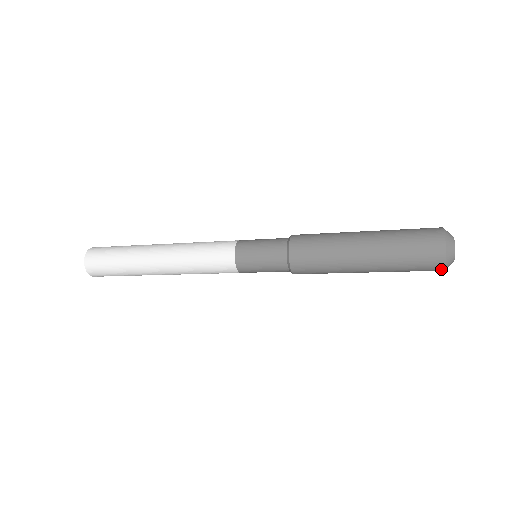
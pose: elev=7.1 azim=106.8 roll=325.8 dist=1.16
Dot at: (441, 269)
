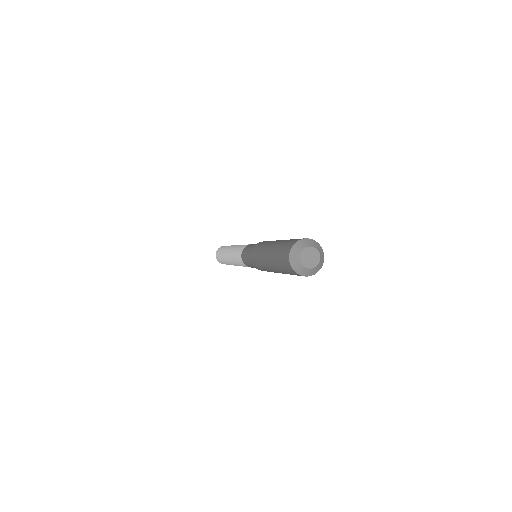
Dot at: (291, 268)
